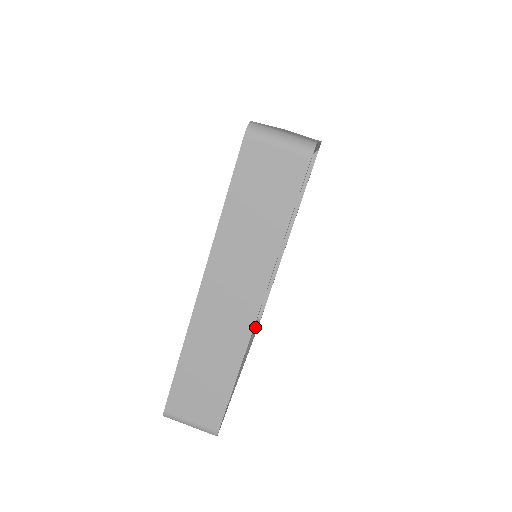
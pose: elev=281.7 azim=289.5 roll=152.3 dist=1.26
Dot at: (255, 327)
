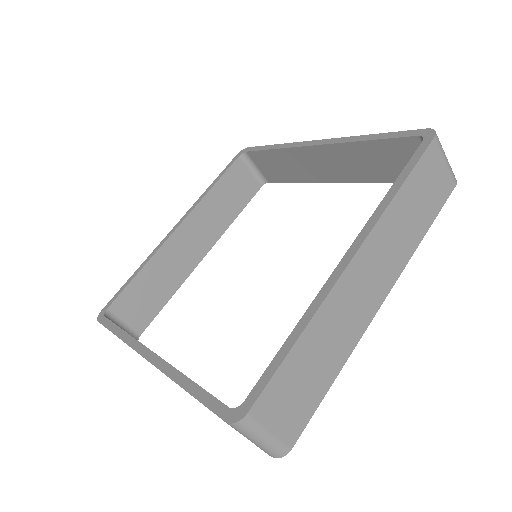
Dot at: (251, 197)
